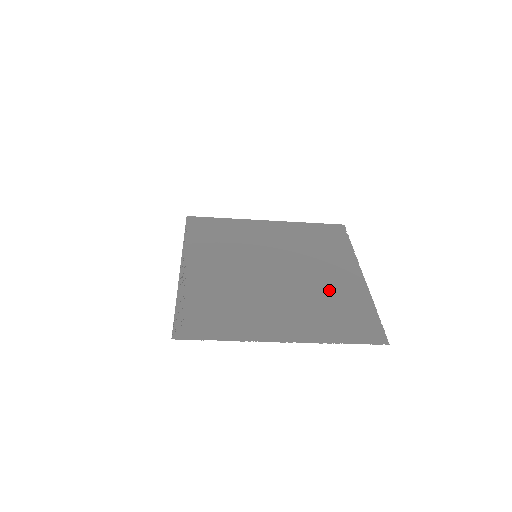
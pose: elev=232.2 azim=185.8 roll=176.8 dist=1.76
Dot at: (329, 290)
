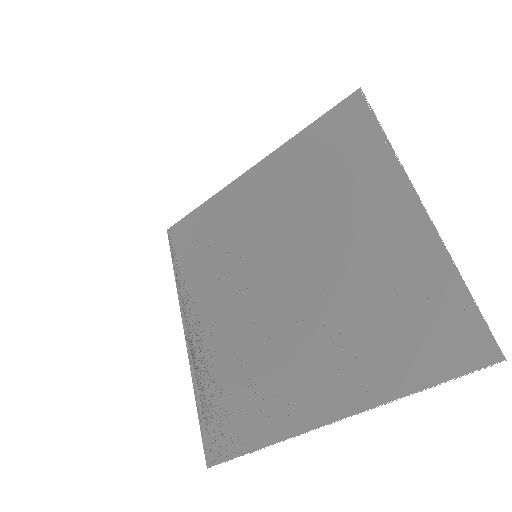
Dot at: (370, 272)
